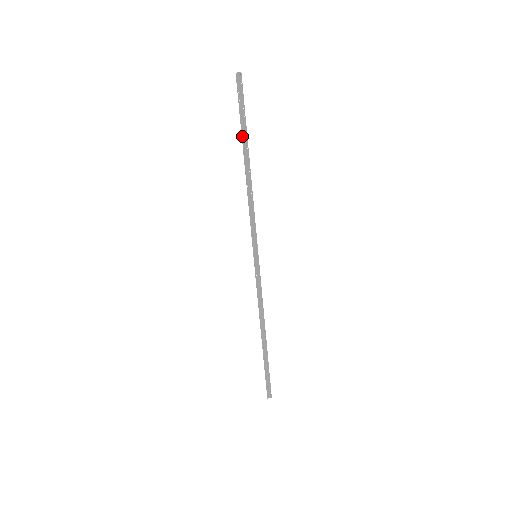
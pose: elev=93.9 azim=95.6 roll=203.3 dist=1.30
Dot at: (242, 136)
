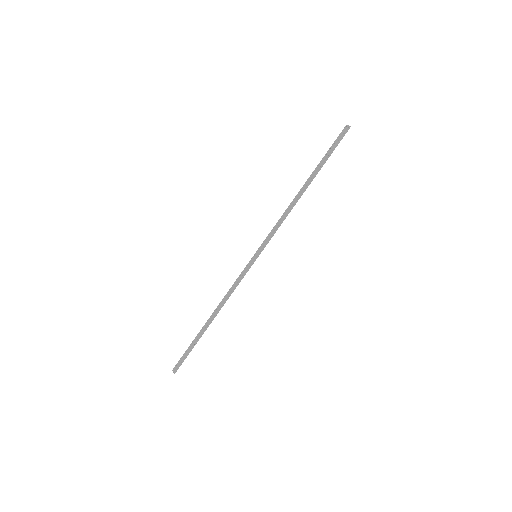
Dot at: (317, 167)
